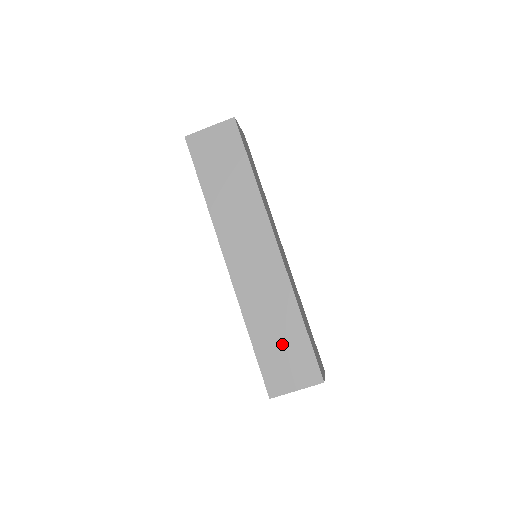
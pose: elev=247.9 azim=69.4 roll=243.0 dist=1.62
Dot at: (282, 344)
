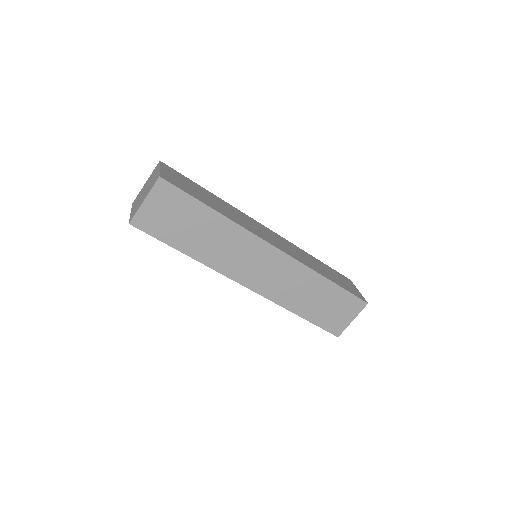
Dot at: (325, 304)
